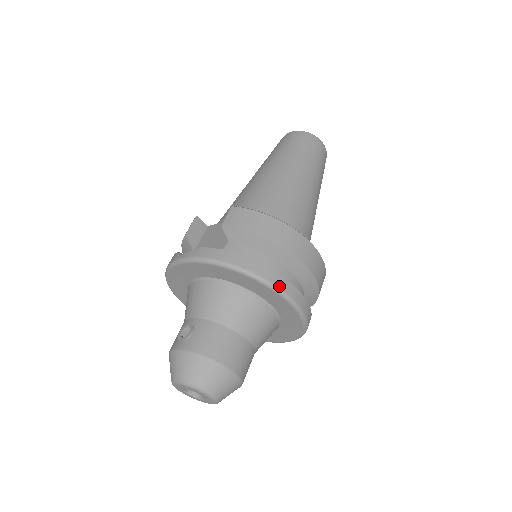
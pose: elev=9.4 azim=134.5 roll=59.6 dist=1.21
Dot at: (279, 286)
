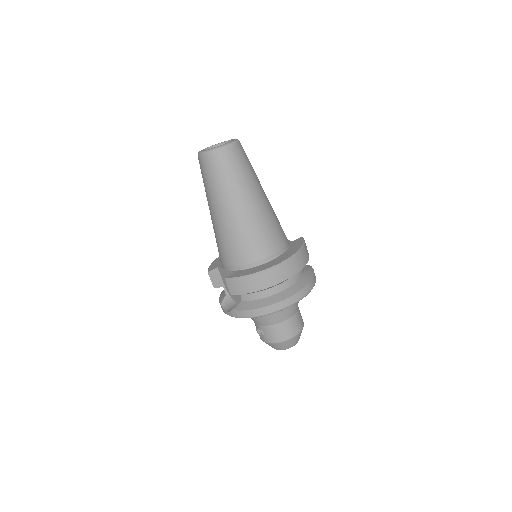
Dot at: (285, 306)
